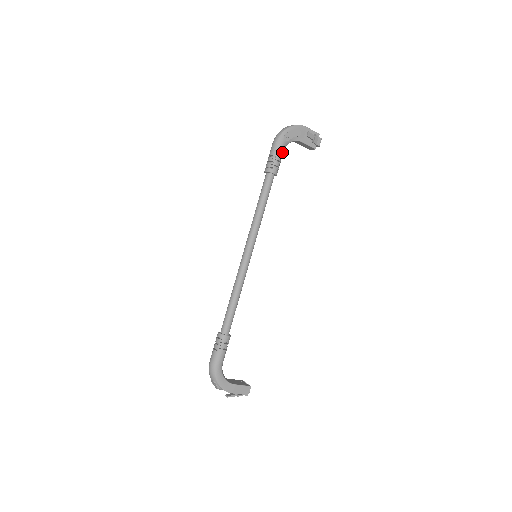
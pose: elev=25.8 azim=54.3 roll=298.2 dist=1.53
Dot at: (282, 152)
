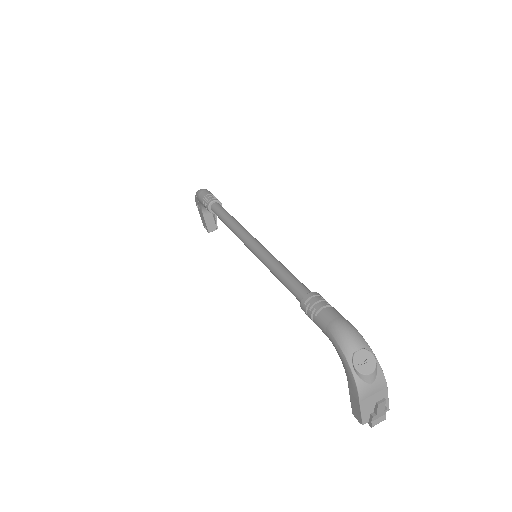
Dot at: occluded
